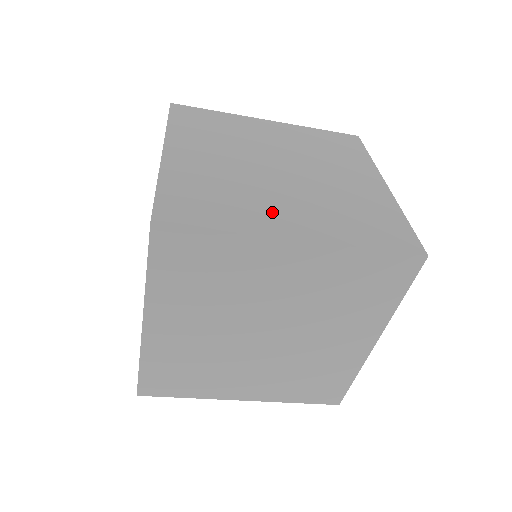
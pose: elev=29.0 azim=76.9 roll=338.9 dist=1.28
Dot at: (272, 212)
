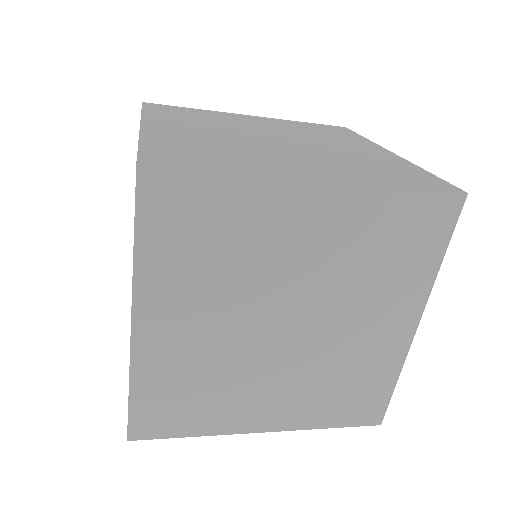
Dot at: (279, 162)
